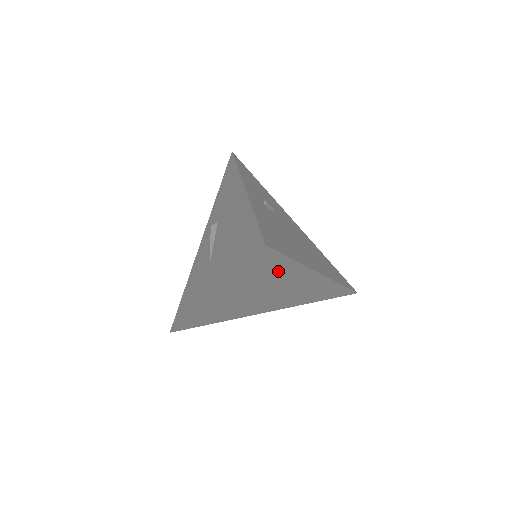
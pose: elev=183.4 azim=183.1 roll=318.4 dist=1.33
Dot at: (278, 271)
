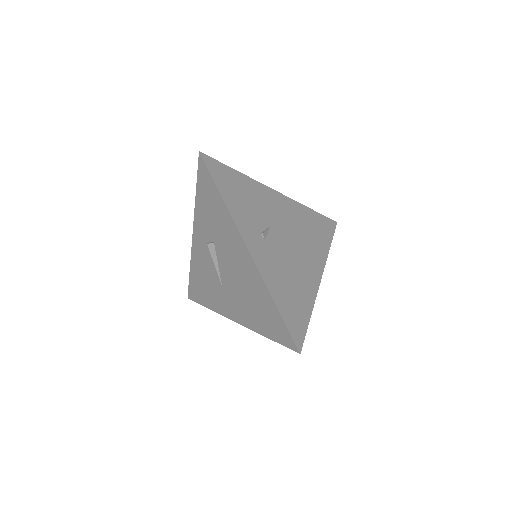
Dot at: occluded
